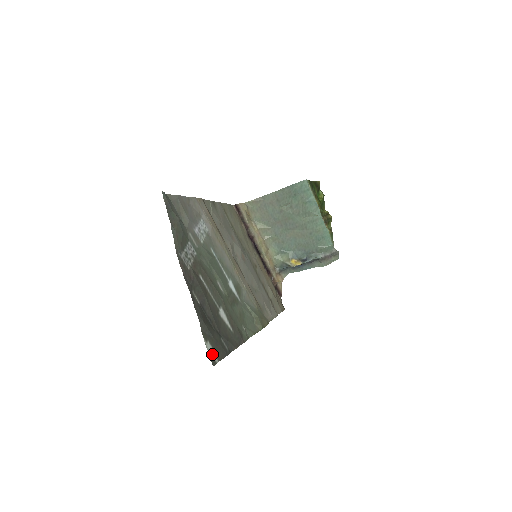
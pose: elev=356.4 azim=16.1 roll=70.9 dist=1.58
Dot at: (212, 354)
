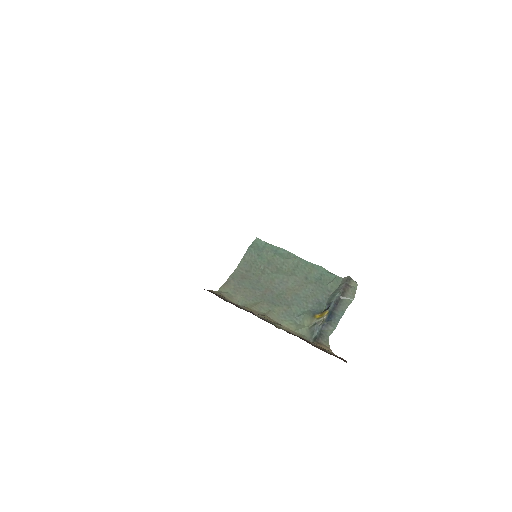
Dot at: occluded
